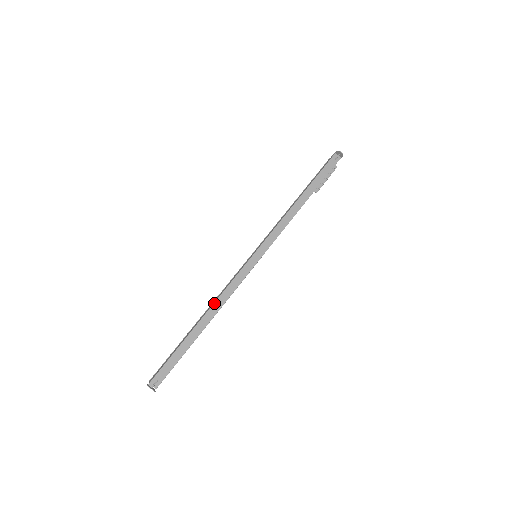
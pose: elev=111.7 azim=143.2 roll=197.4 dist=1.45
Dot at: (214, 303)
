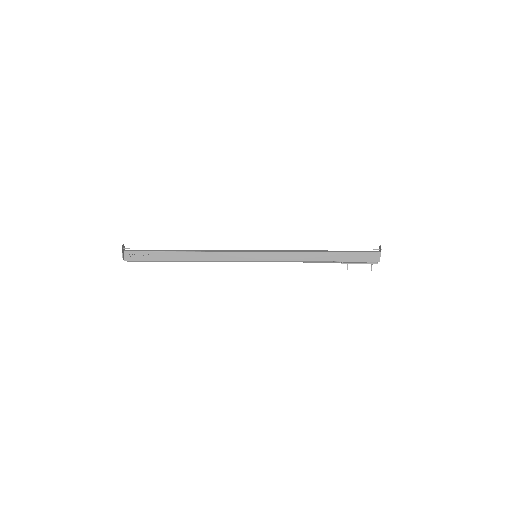
Dot at: (202, 250)
